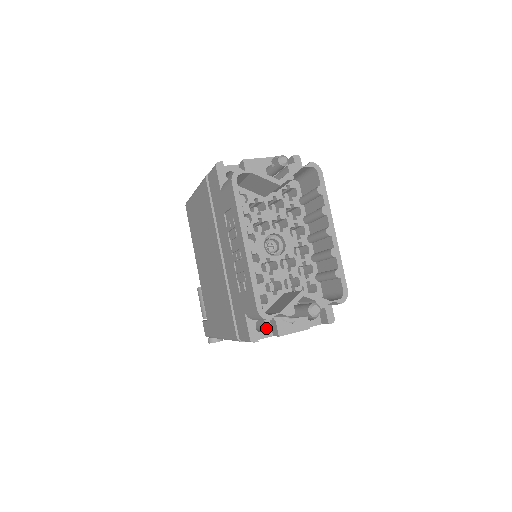
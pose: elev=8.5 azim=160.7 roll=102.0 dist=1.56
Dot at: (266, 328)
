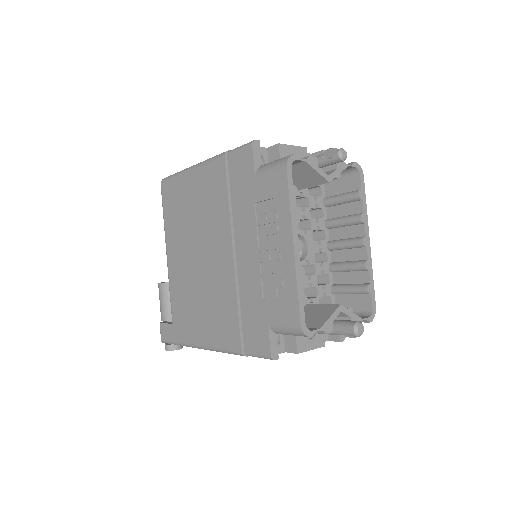
Dot at: (279, 342)
